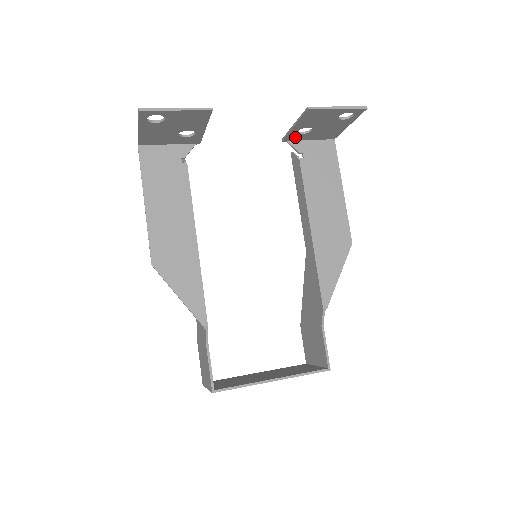
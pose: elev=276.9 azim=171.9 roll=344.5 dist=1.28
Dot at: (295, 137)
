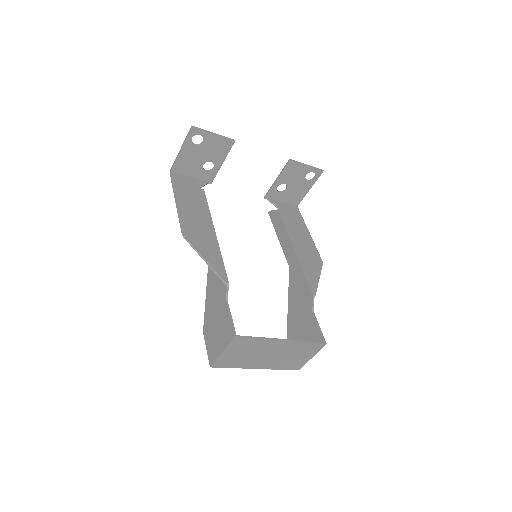
Dot at: (274, 195)
